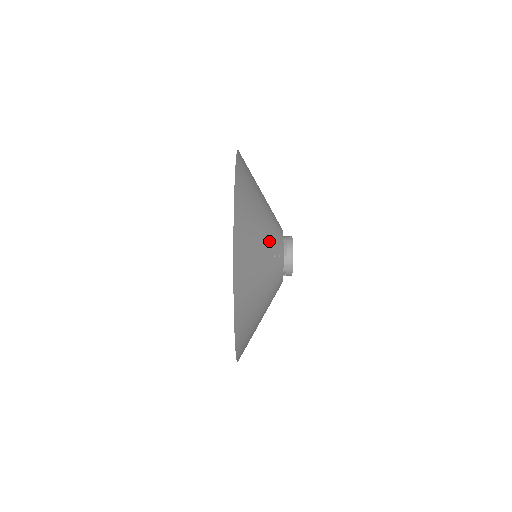
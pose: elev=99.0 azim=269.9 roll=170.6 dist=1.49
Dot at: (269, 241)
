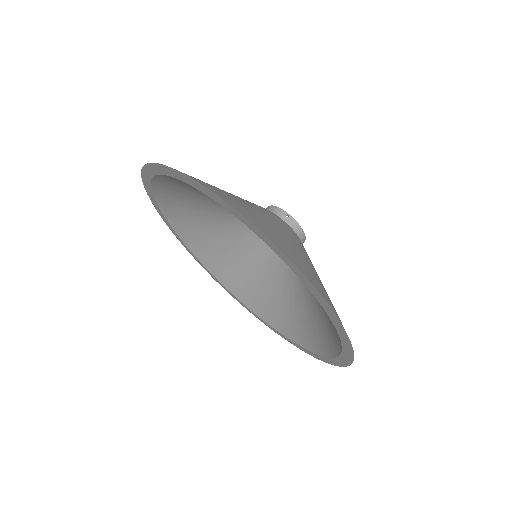
Dot at: occluded
